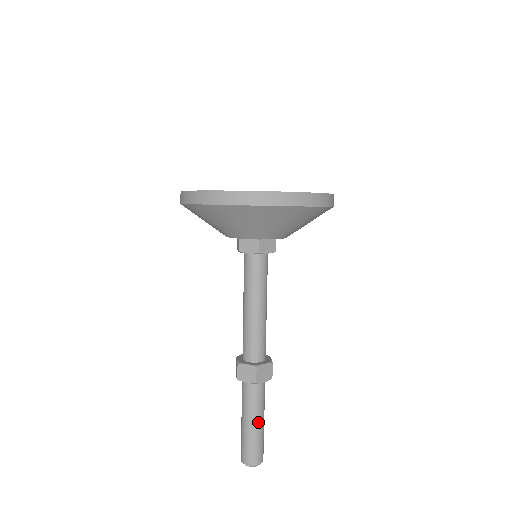
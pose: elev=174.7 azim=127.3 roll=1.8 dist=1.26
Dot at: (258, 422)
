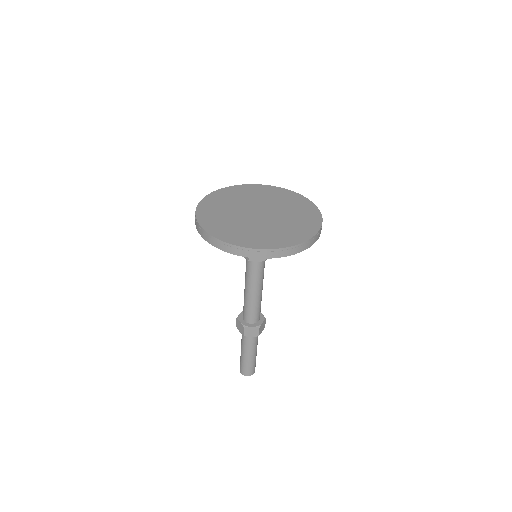
Dot at: (248, 355)
